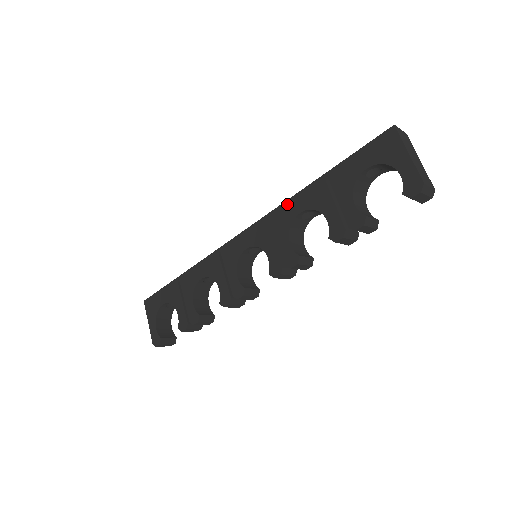
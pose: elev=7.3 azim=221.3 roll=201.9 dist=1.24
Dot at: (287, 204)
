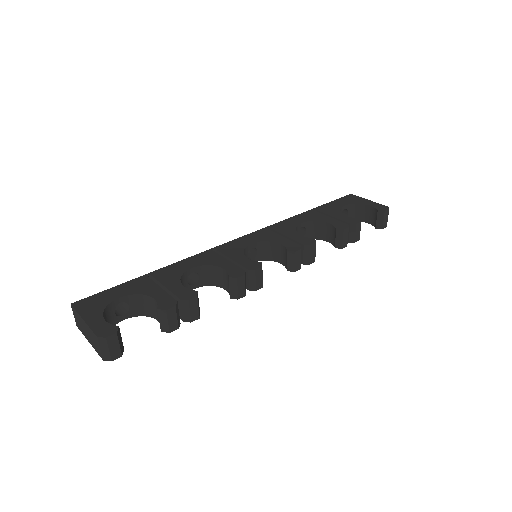
Dot at: (286, 221)
